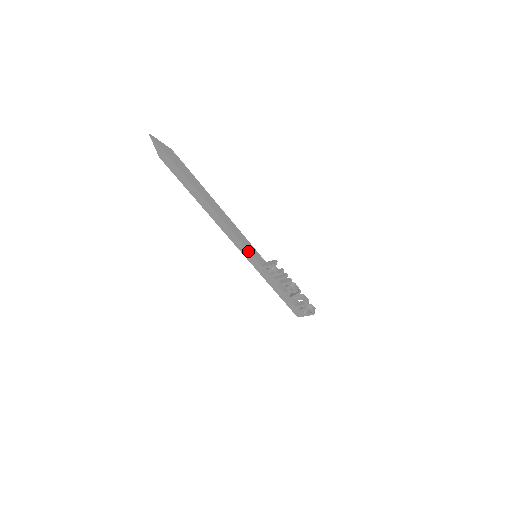
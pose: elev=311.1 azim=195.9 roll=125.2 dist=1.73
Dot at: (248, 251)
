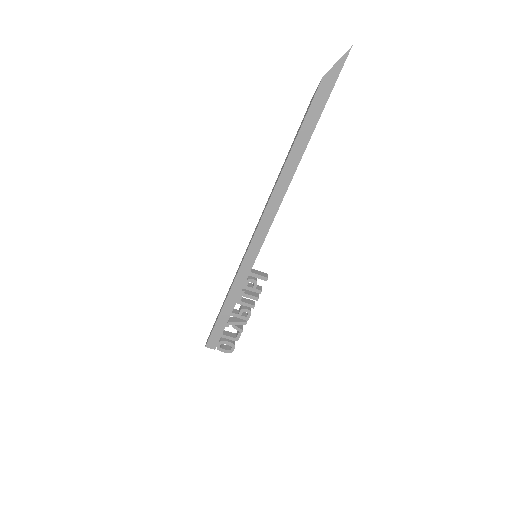
Dot at: (261, 246)
